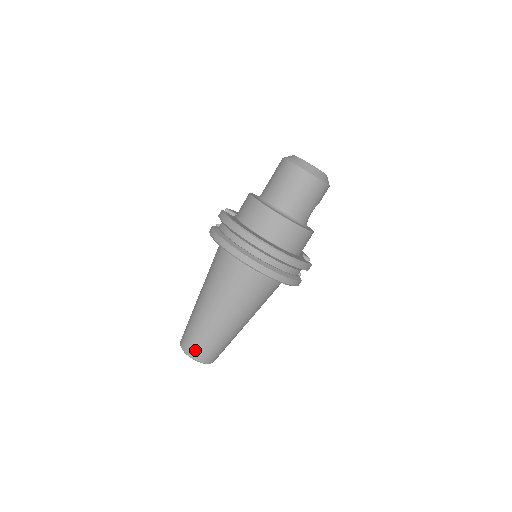
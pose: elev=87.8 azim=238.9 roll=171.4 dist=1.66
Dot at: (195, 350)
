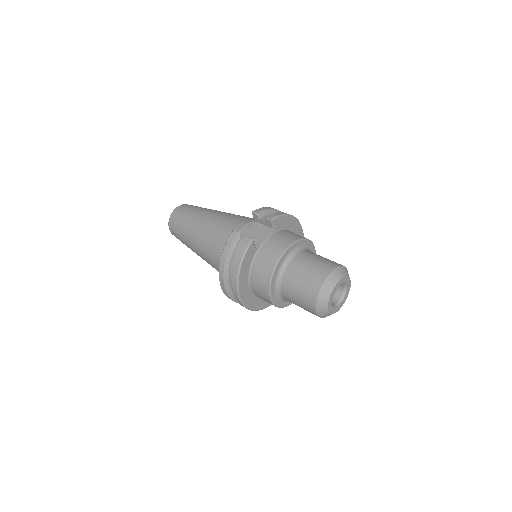
Dot at: (174, 233)
